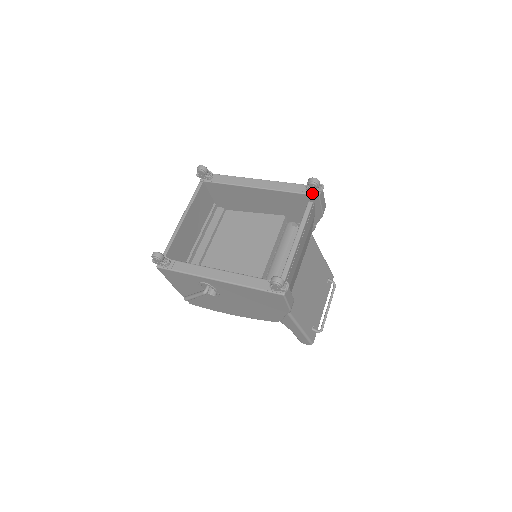
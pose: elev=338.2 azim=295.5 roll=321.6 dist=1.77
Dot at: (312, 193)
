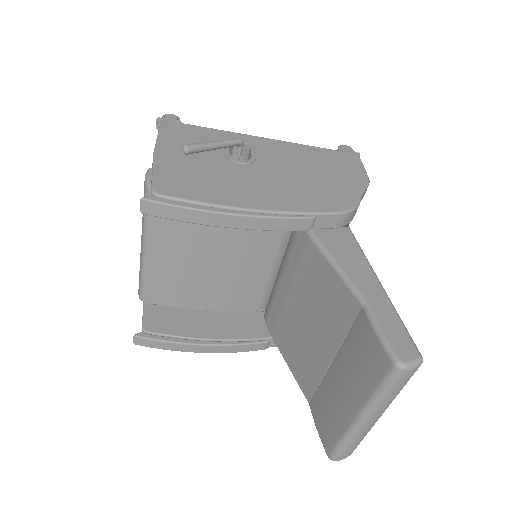
Dot at: occluded
